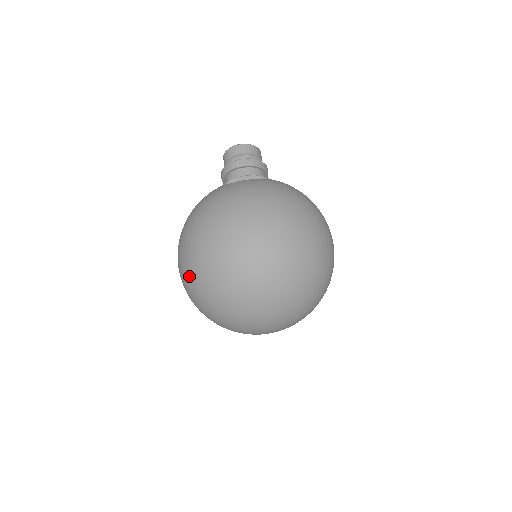
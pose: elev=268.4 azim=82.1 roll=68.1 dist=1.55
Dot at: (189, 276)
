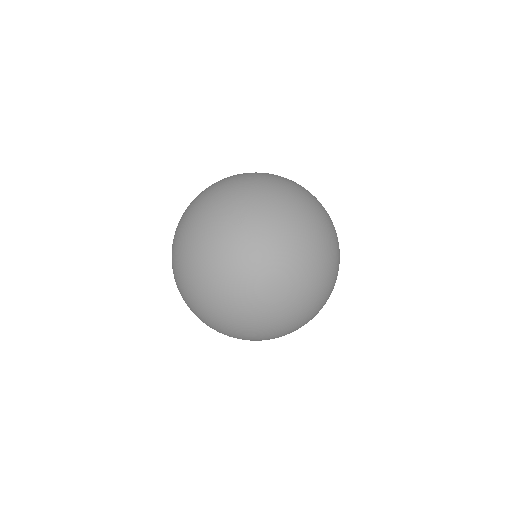
Dot at: occluded
